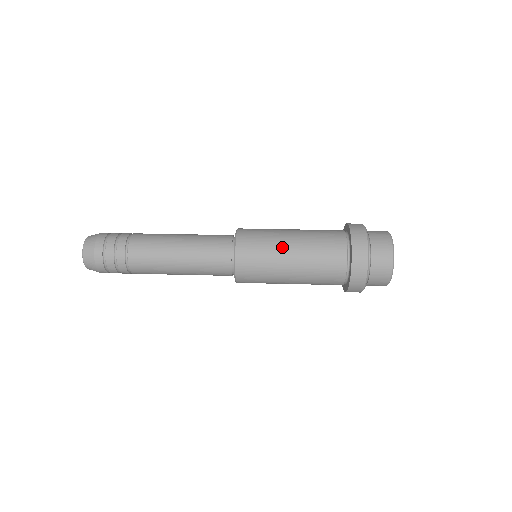
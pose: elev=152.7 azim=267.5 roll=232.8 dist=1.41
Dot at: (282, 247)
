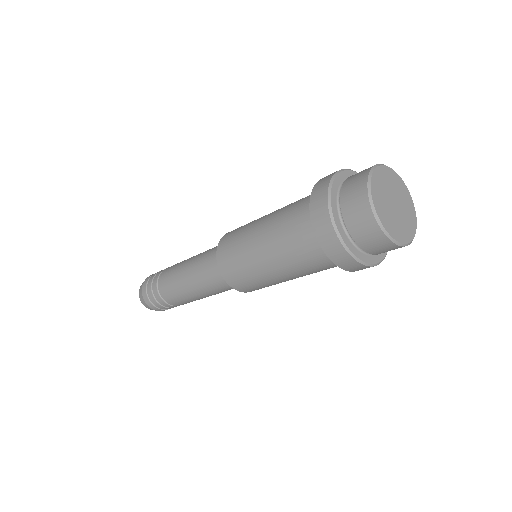
Dot at: occluded
